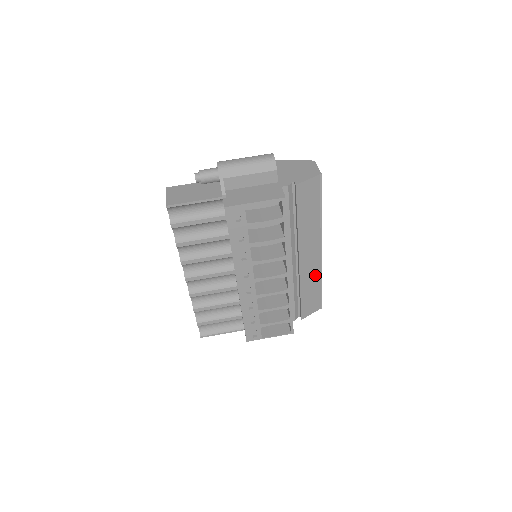
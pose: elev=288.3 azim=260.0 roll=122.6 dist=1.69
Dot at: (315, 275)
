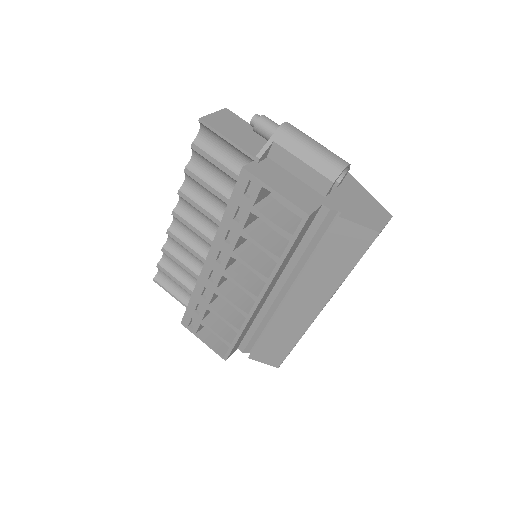
Dot at: (294, 331)
